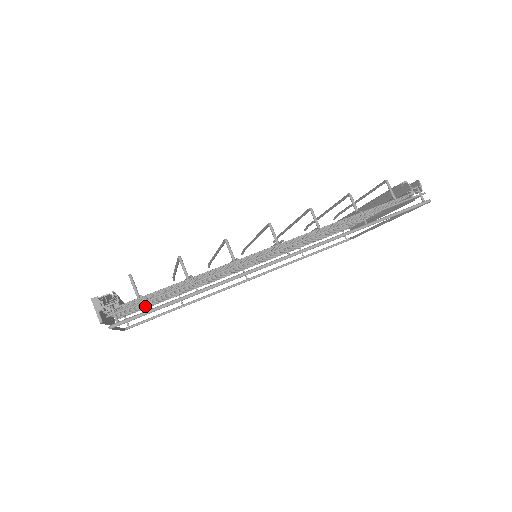
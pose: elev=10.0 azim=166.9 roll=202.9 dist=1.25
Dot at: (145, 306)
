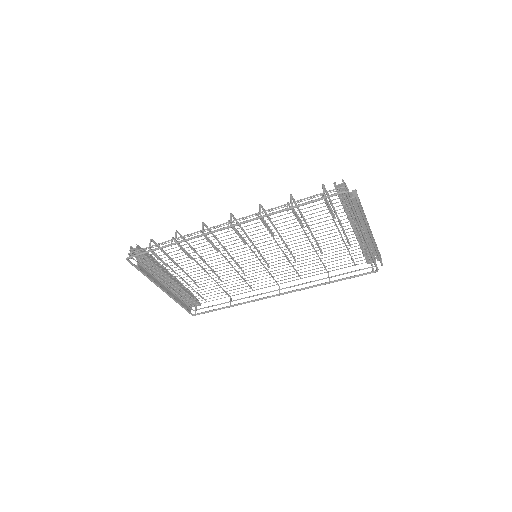
Dot at: (195, 291)
